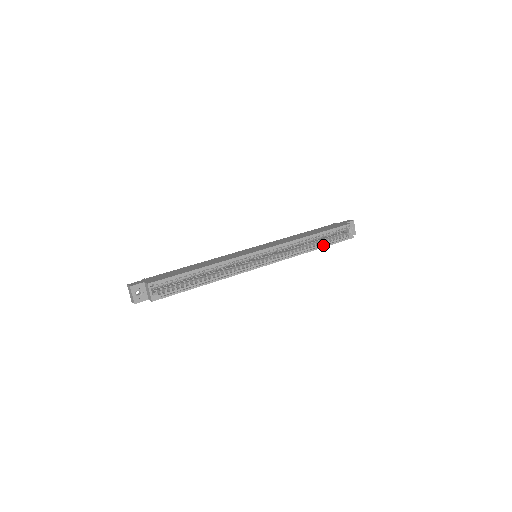
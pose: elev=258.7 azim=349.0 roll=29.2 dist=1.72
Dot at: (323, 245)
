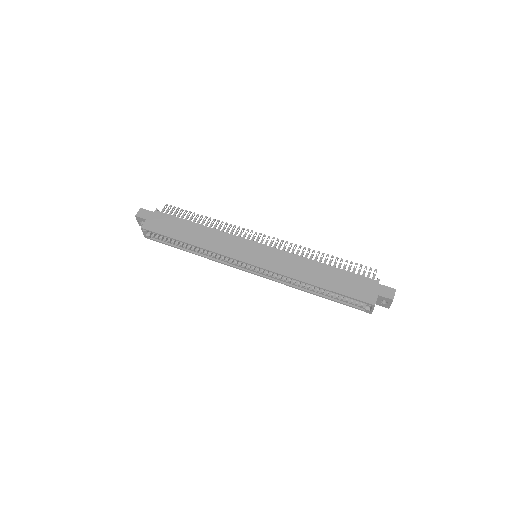
Dot at: (327, 296)
